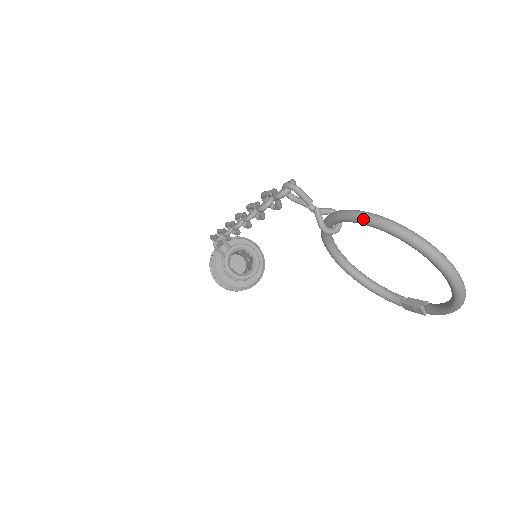
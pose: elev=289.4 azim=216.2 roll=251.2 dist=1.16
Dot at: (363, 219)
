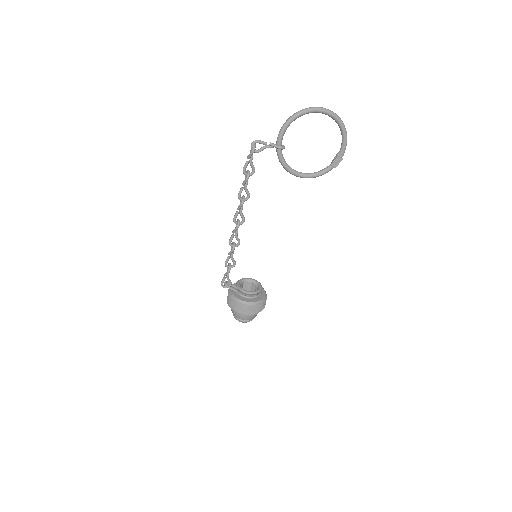
Dot at: (289, 120)
